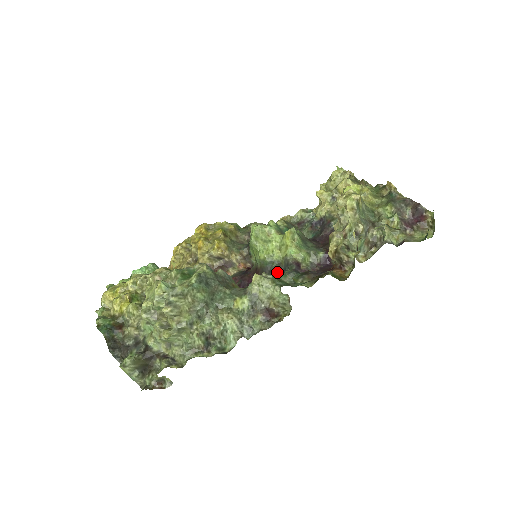
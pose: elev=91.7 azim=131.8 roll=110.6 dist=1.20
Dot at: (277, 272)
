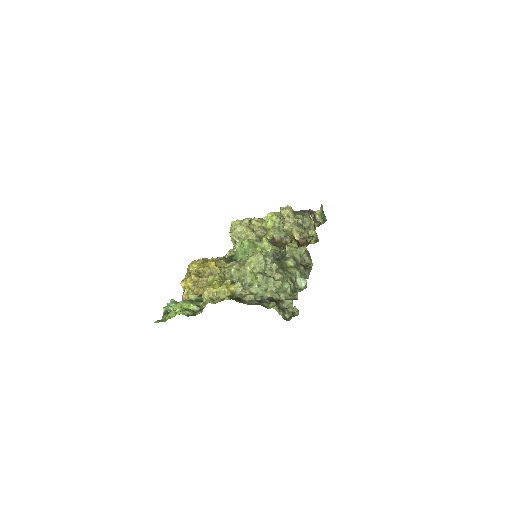
Dot at: occluded
